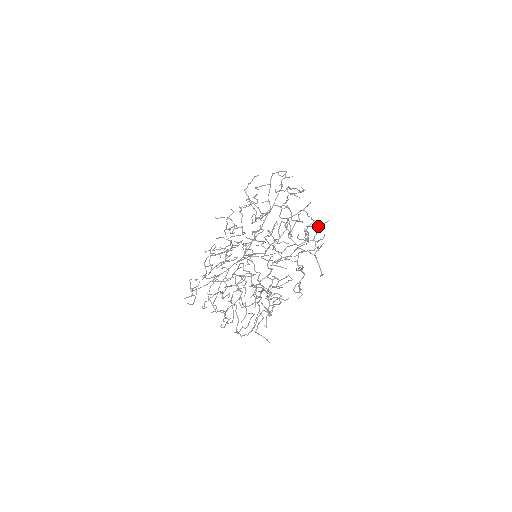
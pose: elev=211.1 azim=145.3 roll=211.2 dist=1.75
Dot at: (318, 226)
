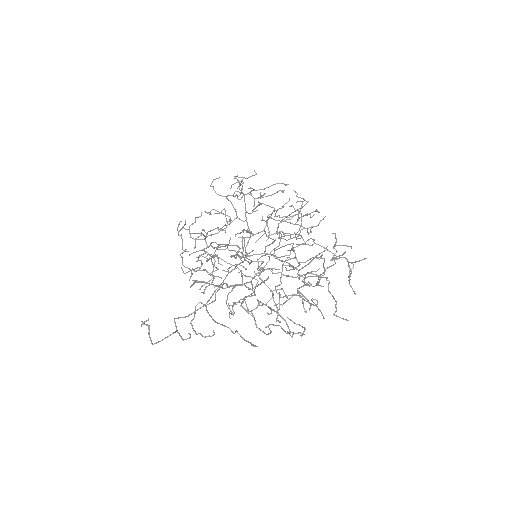
Dot at: occluded
